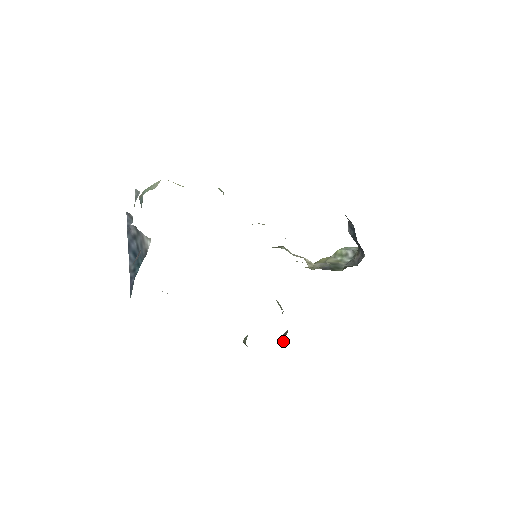
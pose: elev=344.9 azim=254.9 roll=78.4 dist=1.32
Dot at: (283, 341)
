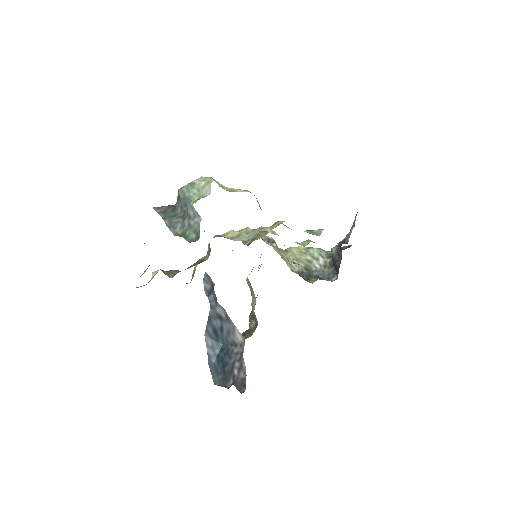
Dot at: (251, 327)
